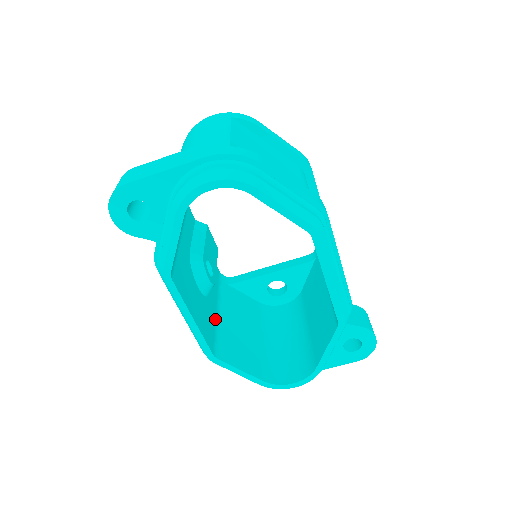
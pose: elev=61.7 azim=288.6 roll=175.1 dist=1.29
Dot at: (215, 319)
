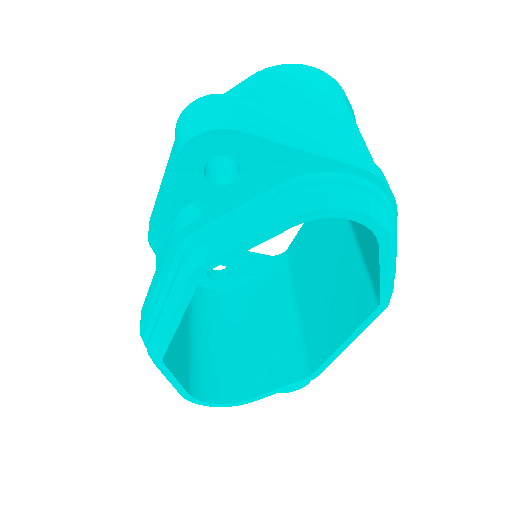
Dot at: occluded
